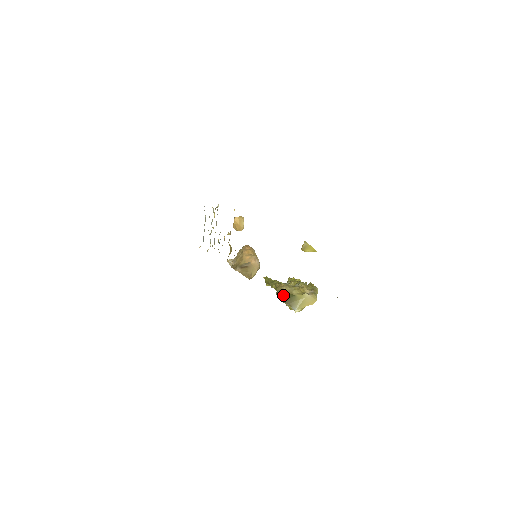
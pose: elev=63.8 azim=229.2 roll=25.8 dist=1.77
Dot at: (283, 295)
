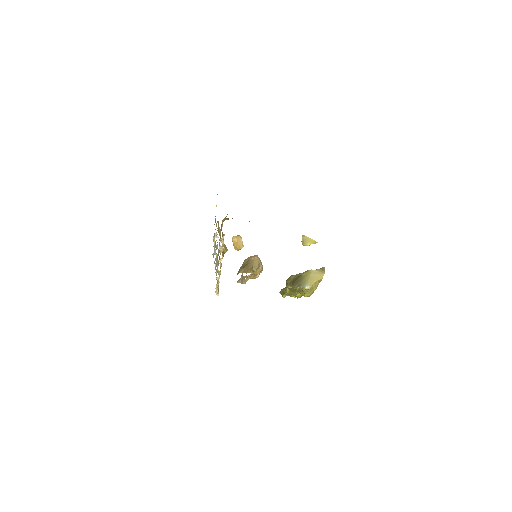
Dot at: (291, 281)
